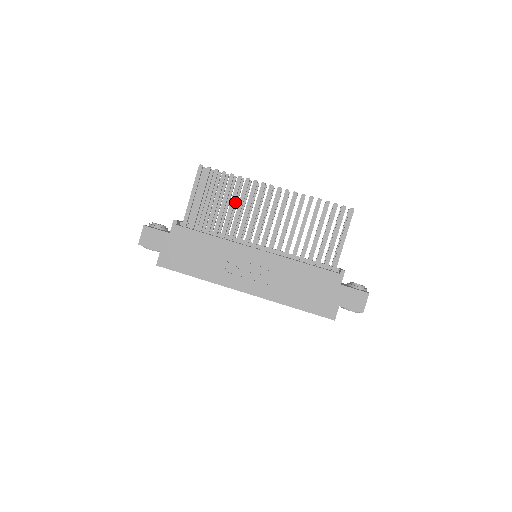
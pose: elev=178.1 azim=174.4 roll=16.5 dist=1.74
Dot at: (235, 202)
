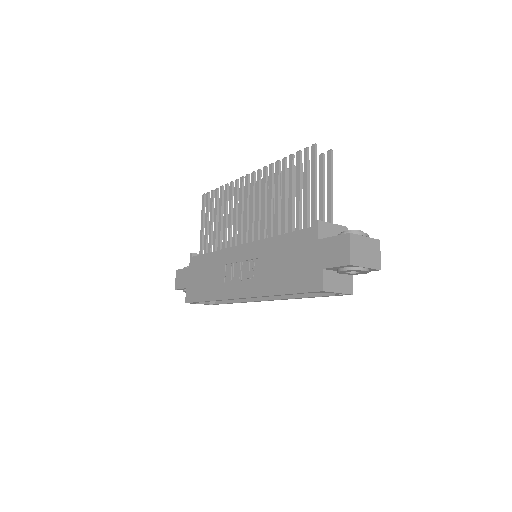
Dot at: occluded
